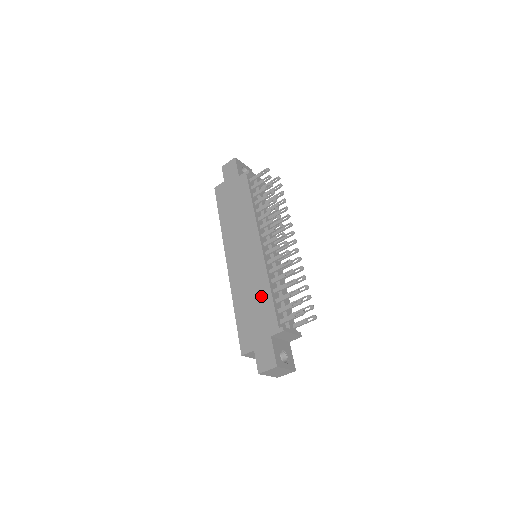
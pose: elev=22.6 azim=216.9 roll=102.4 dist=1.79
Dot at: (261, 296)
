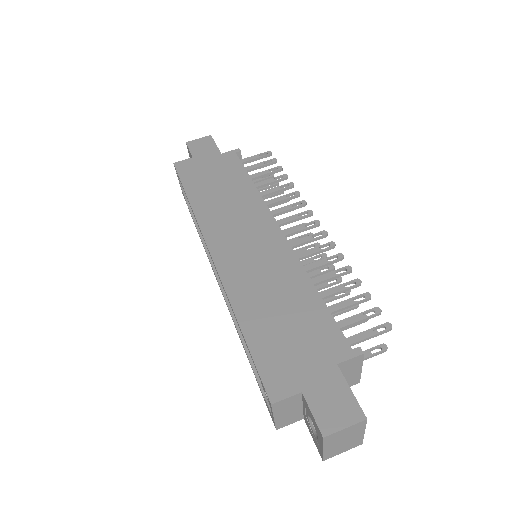
Dot at: (299, 300)
